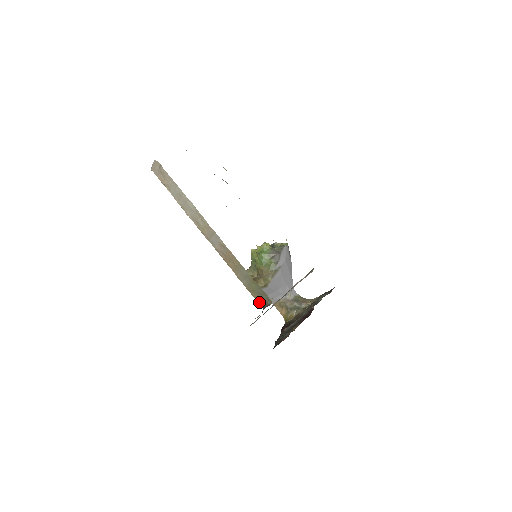
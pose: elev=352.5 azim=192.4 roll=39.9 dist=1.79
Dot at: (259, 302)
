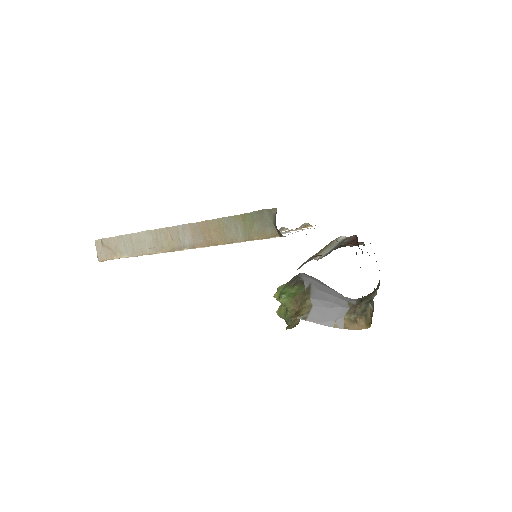
Dot at: (270, 235)
